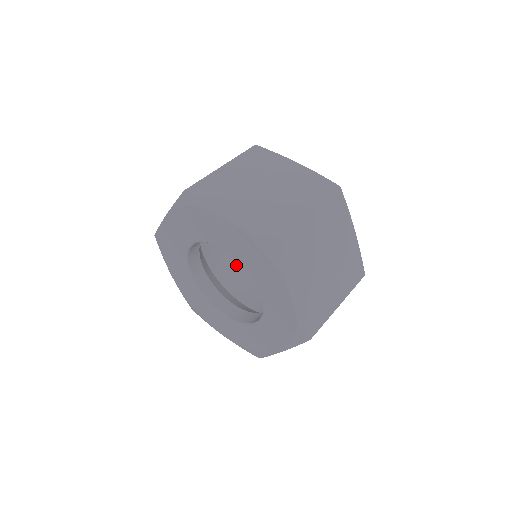
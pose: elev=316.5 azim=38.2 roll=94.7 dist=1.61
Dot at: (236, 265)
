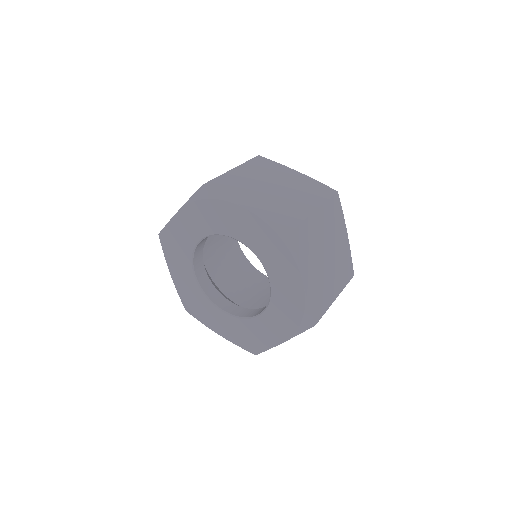
Dot at: occluded
